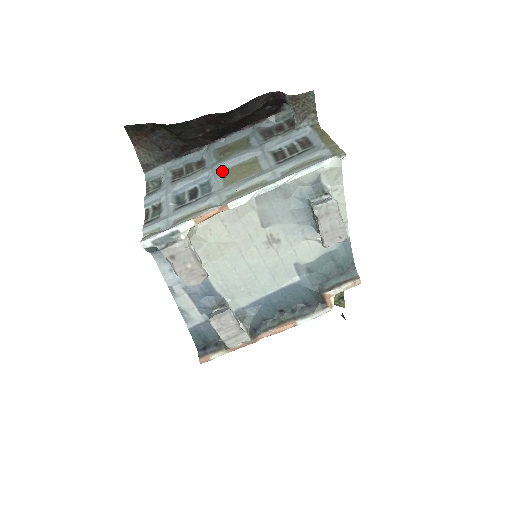
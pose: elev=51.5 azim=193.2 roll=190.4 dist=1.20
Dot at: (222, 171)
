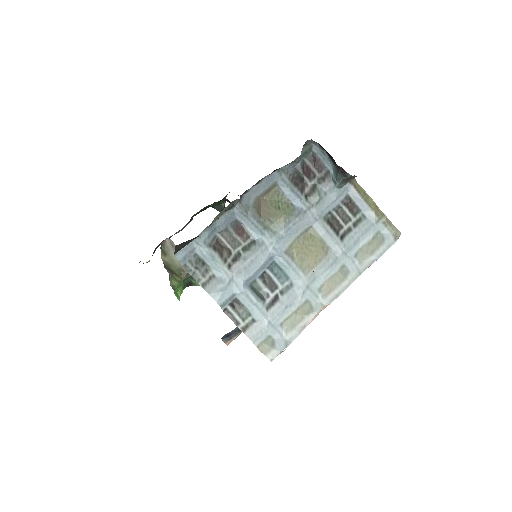
Dot at: (287, 251)
